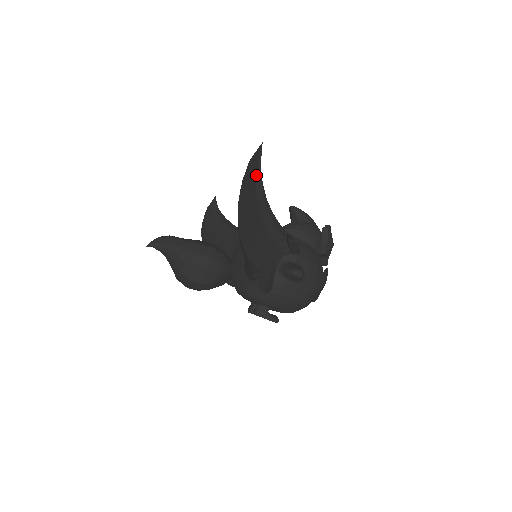
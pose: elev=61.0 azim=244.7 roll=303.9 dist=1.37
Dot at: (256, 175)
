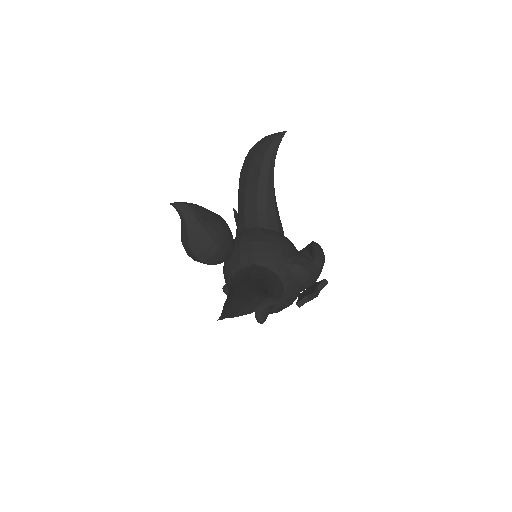
Dot at: occluded
